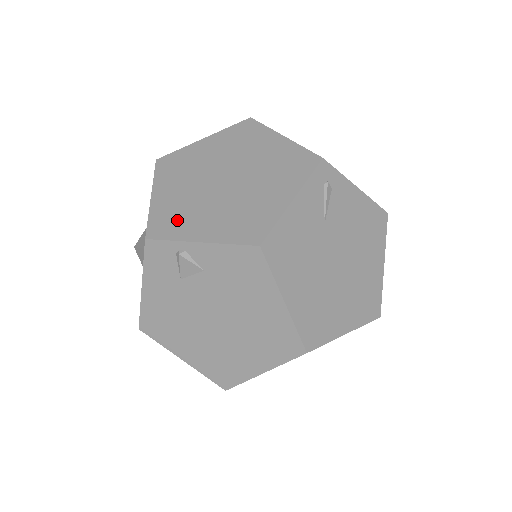
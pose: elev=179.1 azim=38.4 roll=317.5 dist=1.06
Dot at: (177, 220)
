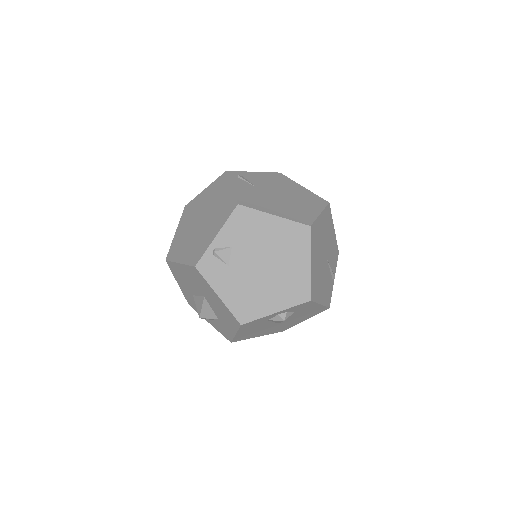
Dot at: (199, 248)
